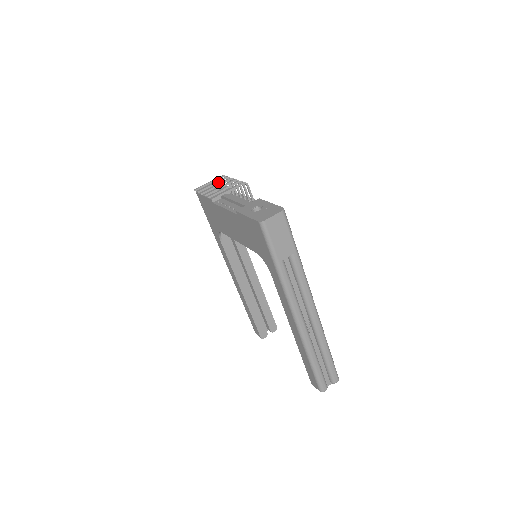
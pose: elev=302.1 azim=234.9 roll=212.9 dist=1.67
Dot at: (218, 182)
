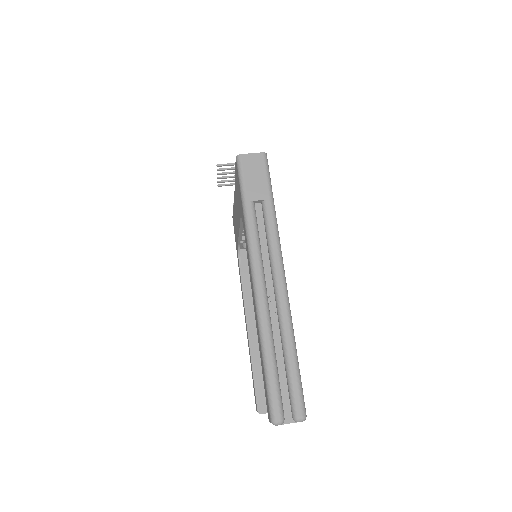
Dot at: occluded
